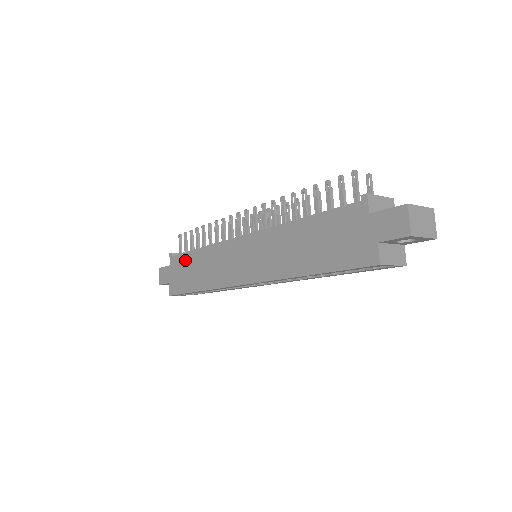
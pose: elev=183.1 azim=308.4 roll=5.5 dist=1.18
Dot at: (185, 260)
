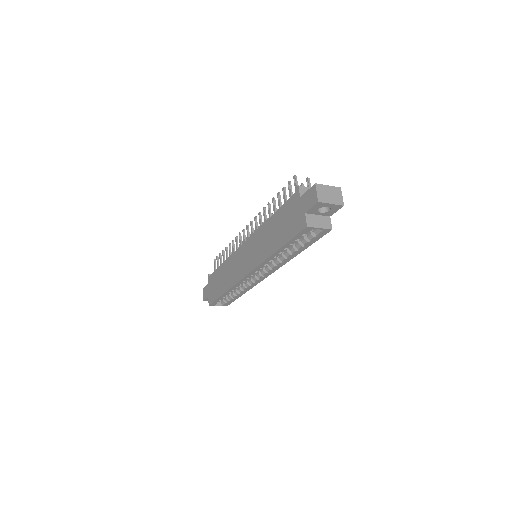
Dot at: (216, 275)
